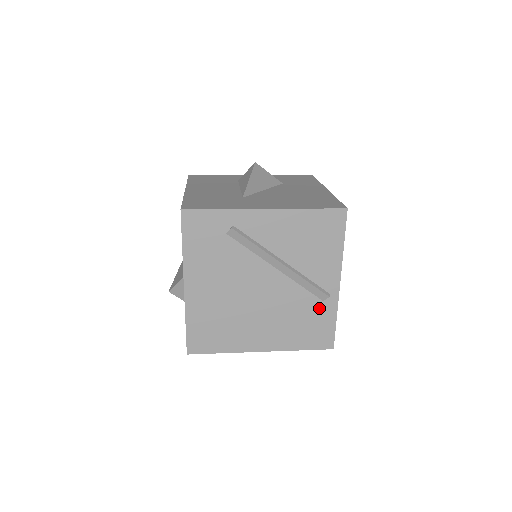
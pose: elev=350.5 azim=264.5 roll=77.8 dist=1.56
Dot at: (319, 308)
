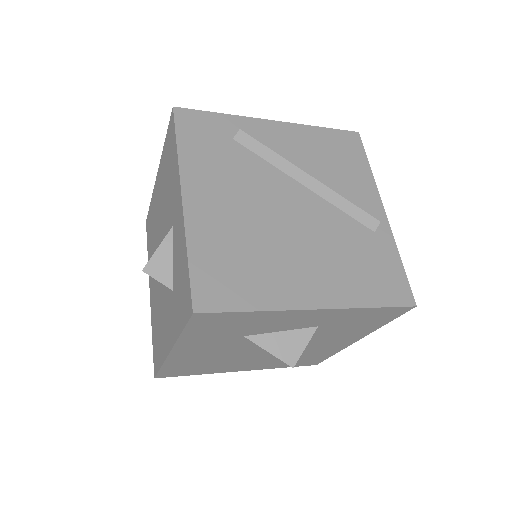
Dot at: (373, 242)
